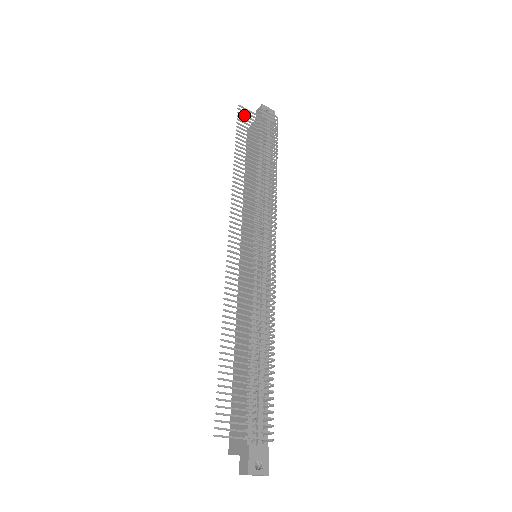
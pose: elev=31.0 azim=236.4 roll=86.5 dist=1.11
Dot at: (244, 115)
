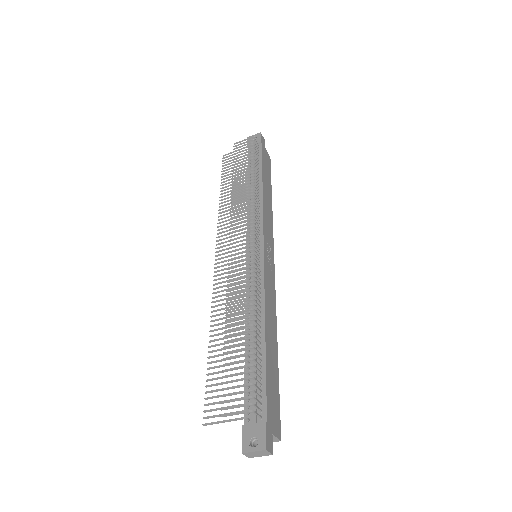
Dot at: (228, 159)
